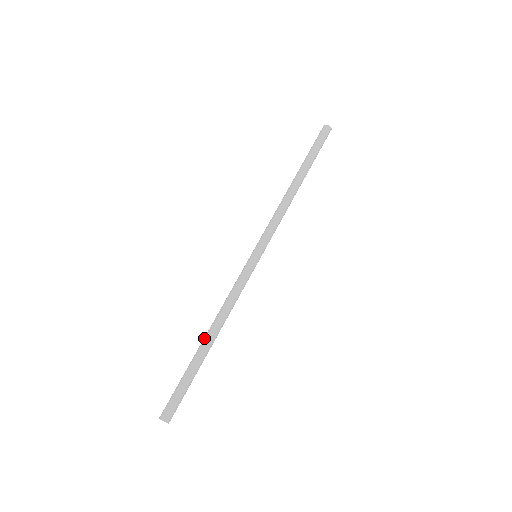
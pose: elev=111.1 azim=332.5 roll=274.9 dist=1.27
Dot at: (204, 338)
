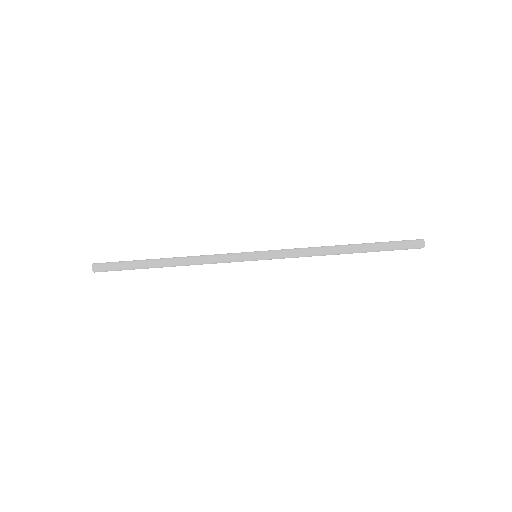
Dot at: (165, 261)
